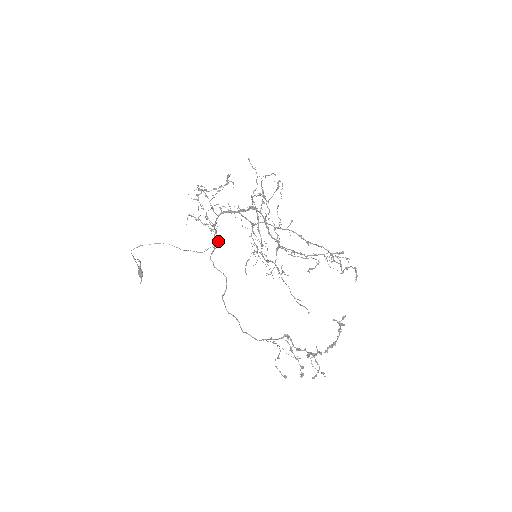
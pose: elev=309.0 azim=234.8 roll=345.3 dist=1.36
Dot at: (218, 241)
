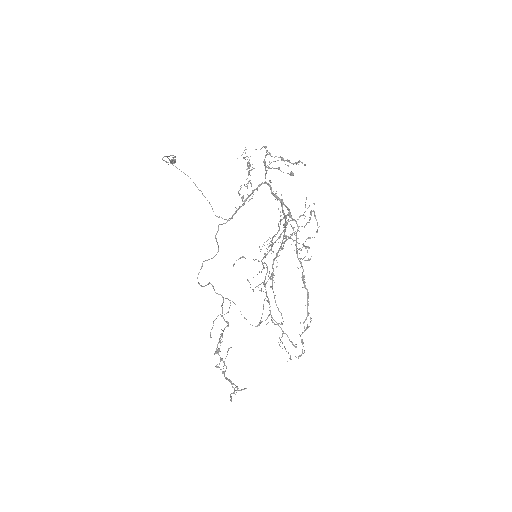
Dot at: (250, 199)
